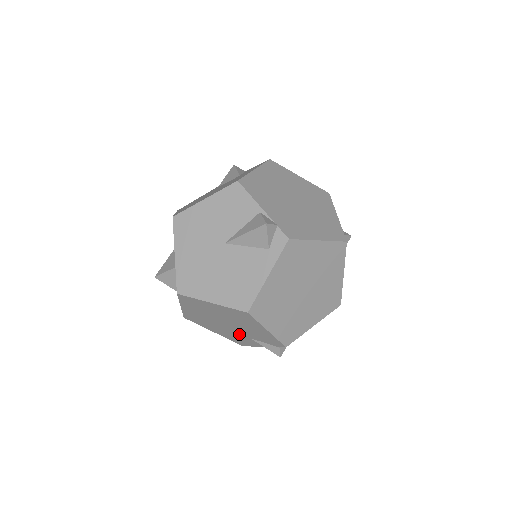
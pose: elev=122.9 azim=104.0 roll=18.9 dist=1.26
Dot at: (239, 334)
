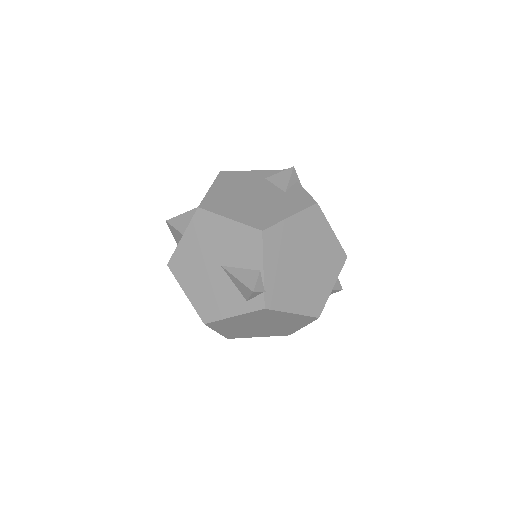
Dot at: occluded
